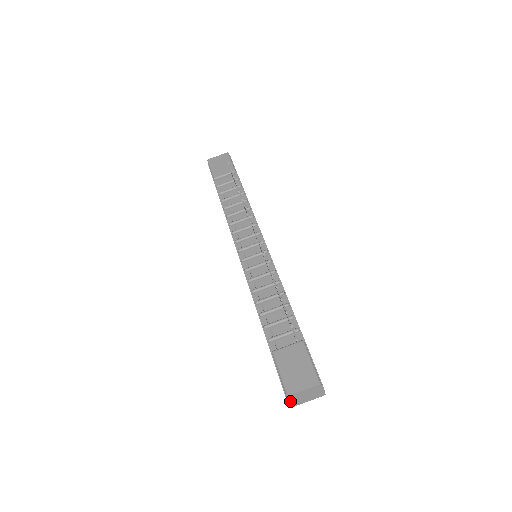
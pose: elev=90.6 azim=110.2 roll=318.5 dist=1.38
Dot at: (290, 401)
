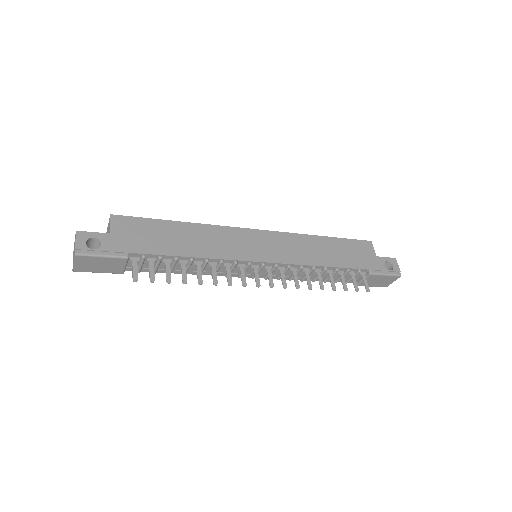
Dot at: occluded
